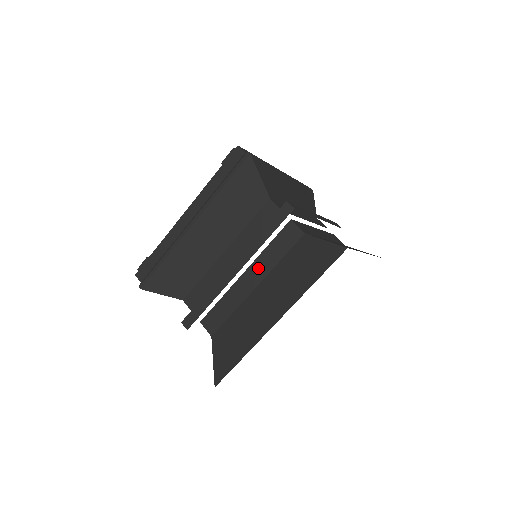
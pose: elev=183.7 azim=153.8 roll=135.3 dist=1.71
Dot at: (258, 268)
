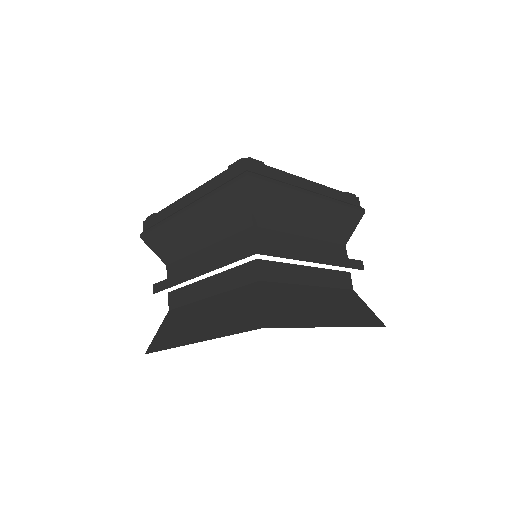
Dot at: (217, 282)
